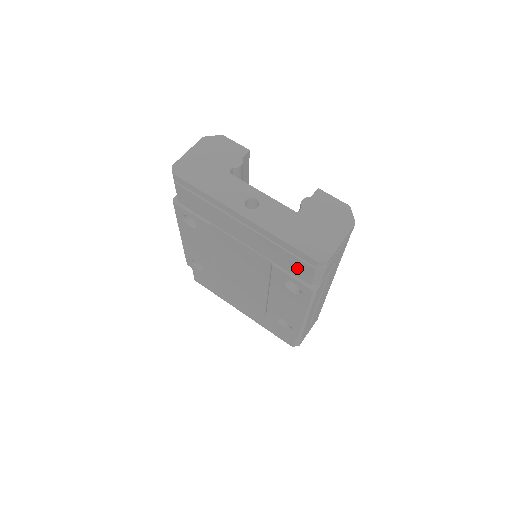
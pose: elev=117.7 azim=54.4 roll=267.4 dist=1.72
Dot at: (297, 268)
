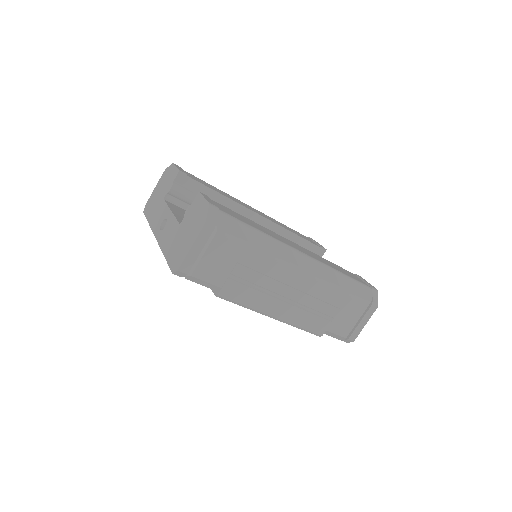
Dot at: occluded
